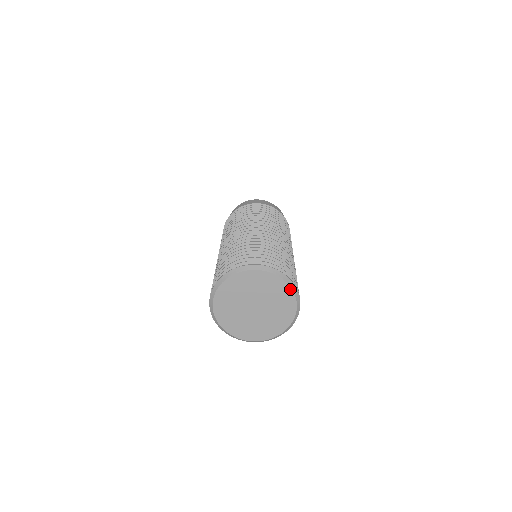
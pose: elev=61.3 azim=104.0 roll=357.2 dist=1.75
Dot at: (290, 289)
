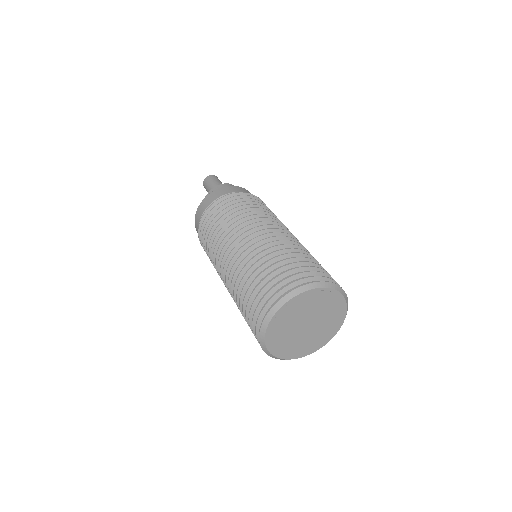
Dot at: (316, 290)
